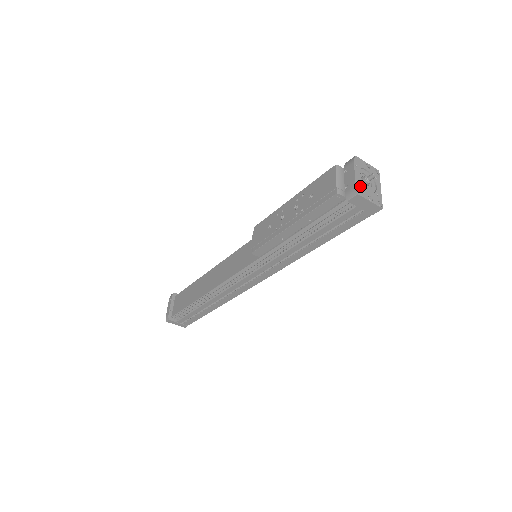
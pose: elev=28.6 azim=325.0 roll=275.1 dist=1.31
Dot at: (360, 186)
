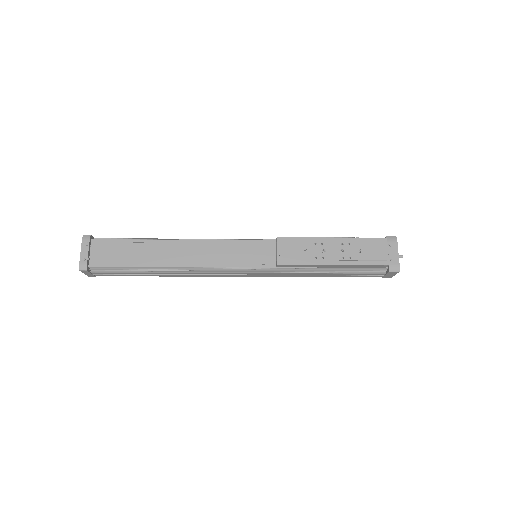
Dot at: (398, 264)
